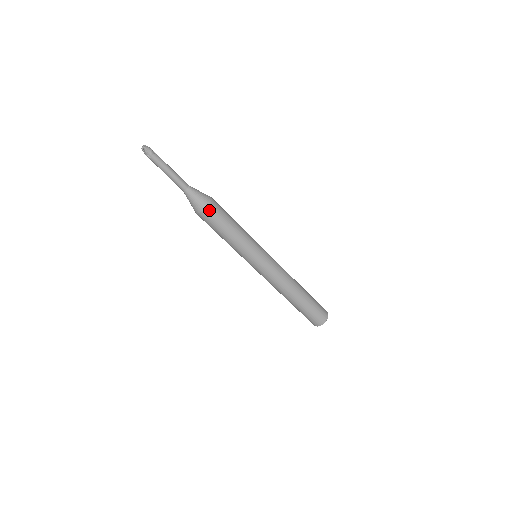
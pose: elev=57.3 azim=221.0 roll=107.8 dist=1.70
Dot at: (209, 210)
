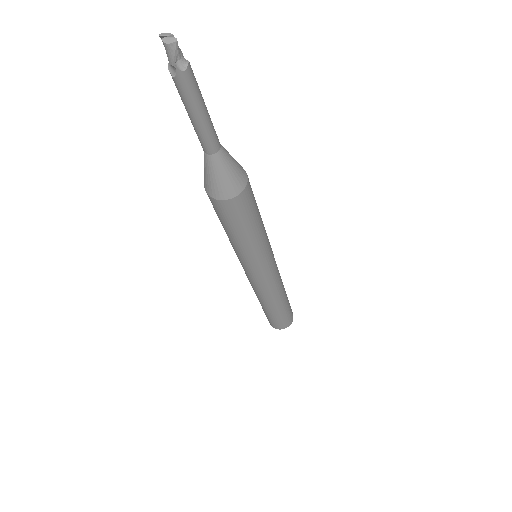
Dot at: (248, 189)
